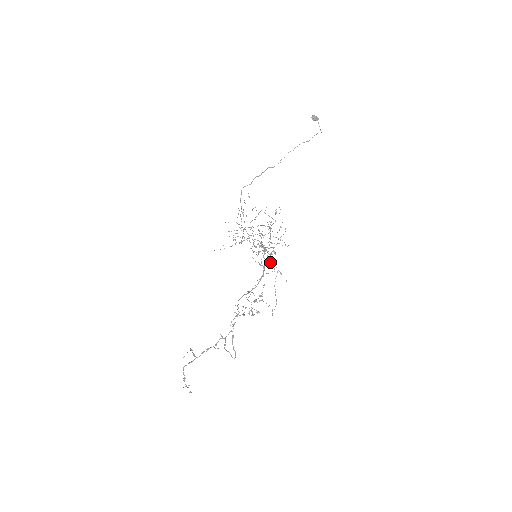
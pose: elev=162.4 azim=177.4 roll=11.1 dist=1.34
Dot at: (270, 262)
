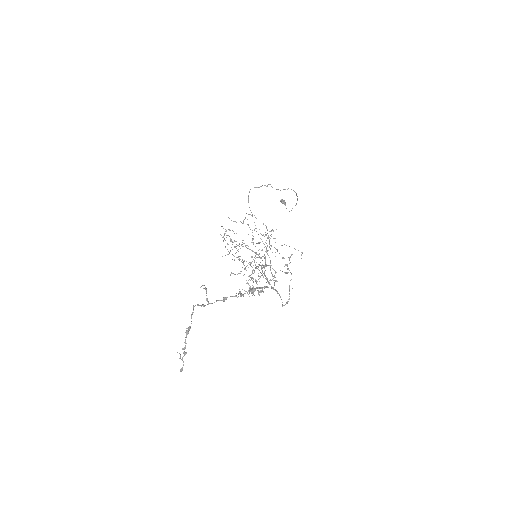
Dot at: (251, 293)
